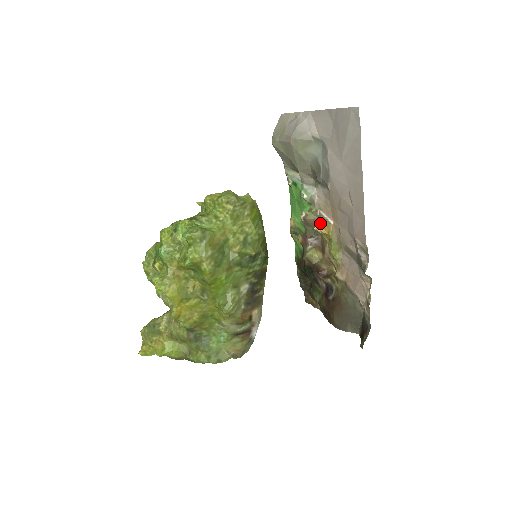
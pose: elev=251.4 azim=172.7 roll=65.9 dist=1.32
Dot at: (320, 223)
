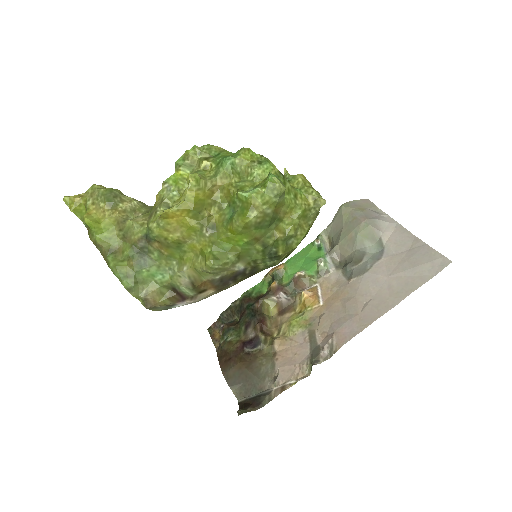
Dot at: (310, 293)
